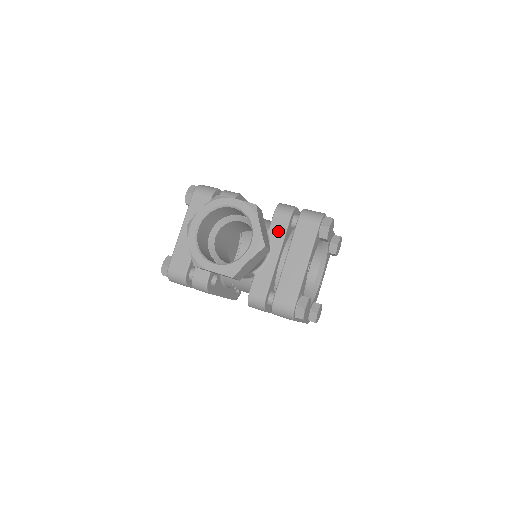
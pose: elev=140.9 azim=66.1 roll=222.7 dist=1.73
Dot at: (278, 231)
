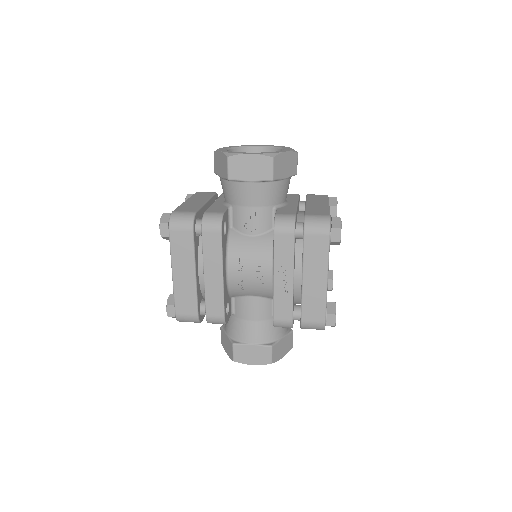
Dot at: (291, 198)
